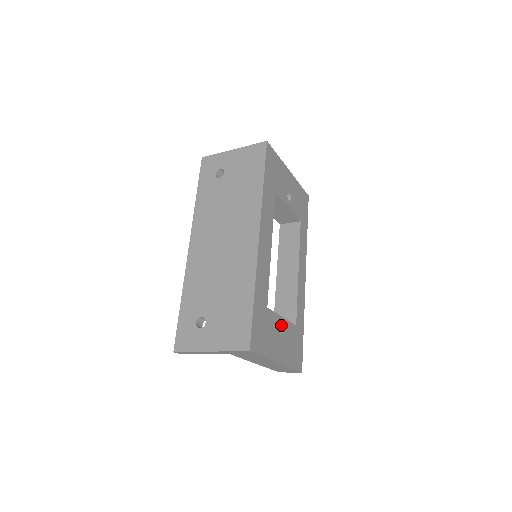
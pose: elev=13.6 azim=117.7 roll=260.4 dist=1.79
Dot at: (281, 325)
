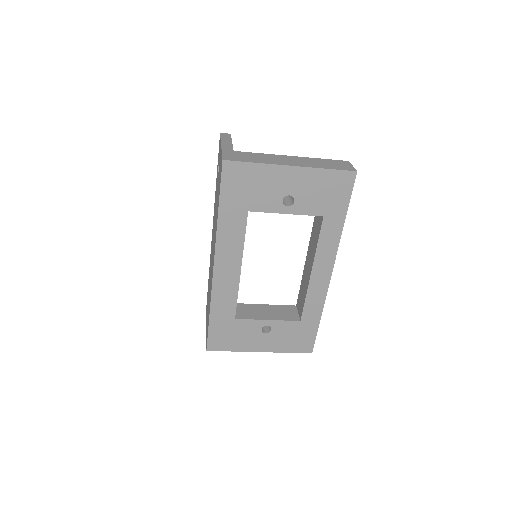
Dot at: (269, 324)
